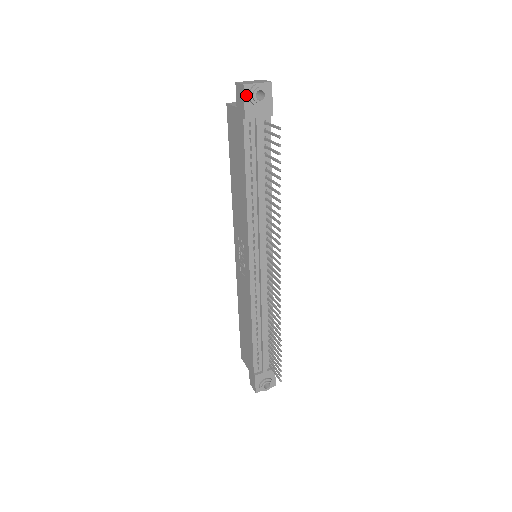
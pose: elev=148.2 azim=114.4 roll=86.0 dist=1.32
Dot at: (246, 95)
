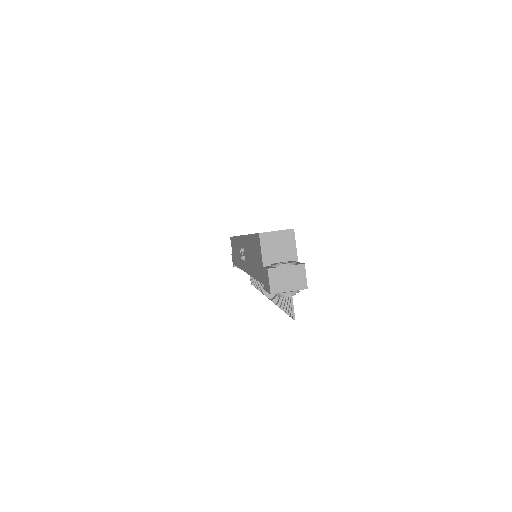
Dot at: occluded
